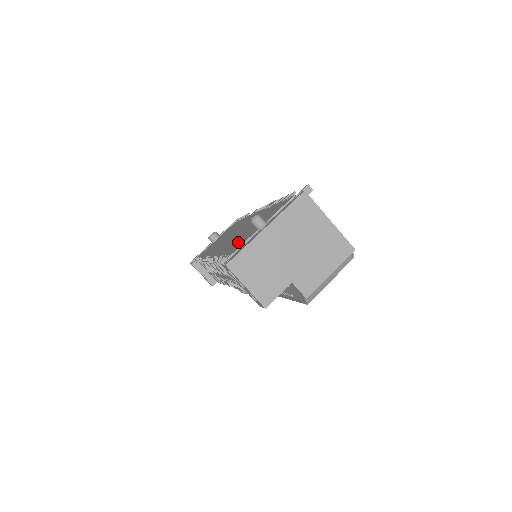
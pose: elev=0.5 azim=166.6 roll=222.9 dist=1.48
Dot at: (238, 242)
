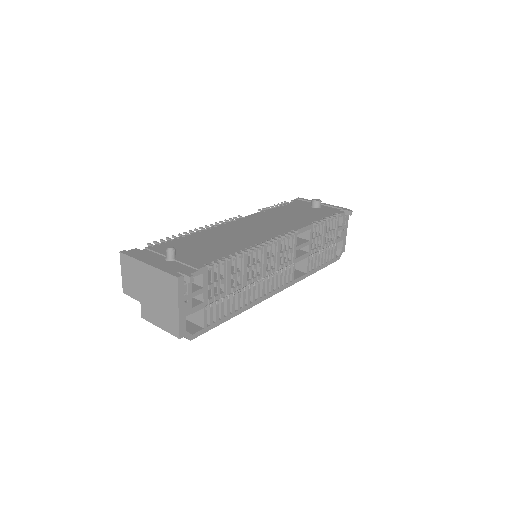
Dot at: (181, 244)
